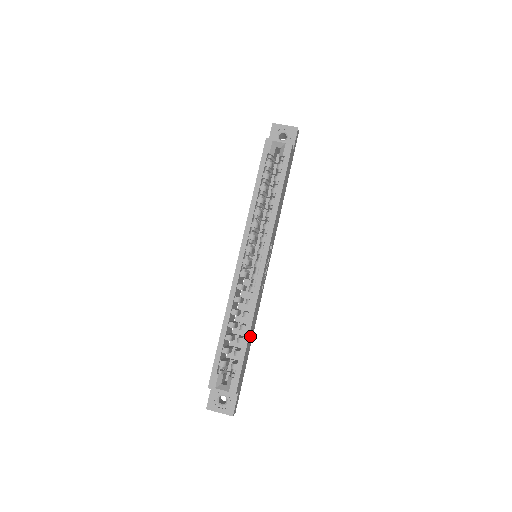
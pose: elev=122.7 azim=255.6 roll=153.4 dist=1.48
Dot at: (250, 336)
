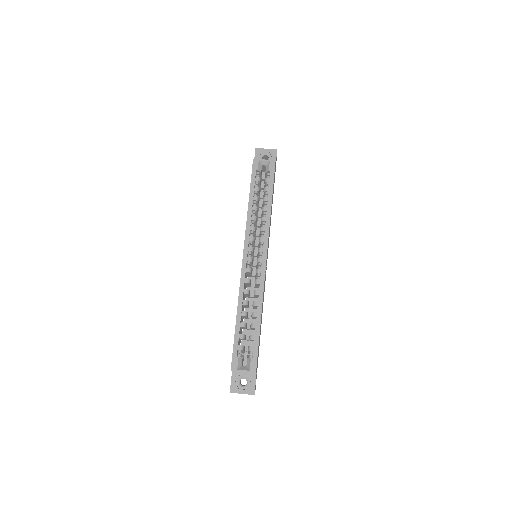
Dot at: occluded
